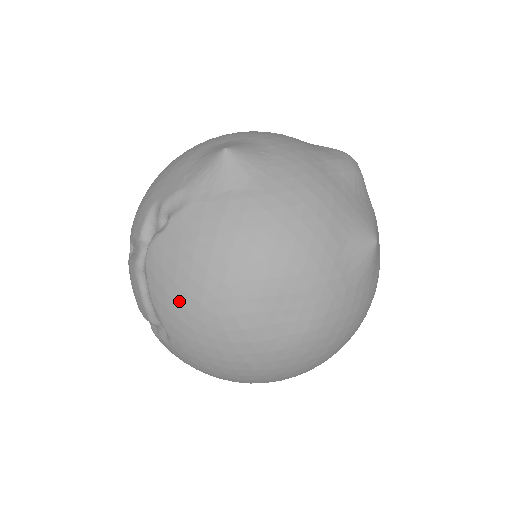
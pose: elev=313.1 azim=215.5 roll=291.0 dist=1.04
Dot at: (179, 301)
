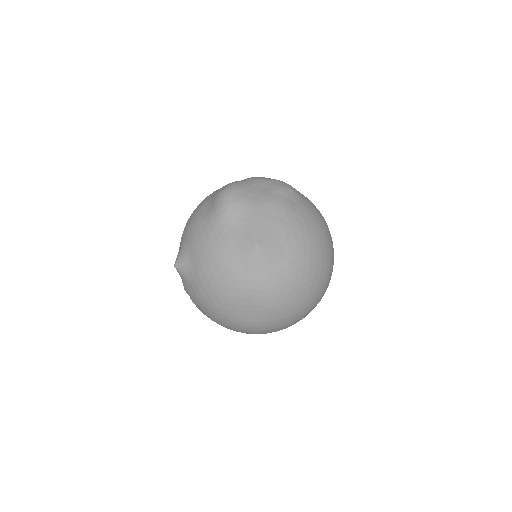
Dot at: occluded
